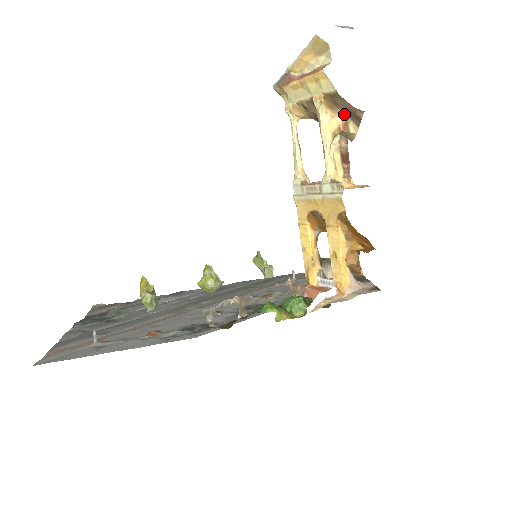
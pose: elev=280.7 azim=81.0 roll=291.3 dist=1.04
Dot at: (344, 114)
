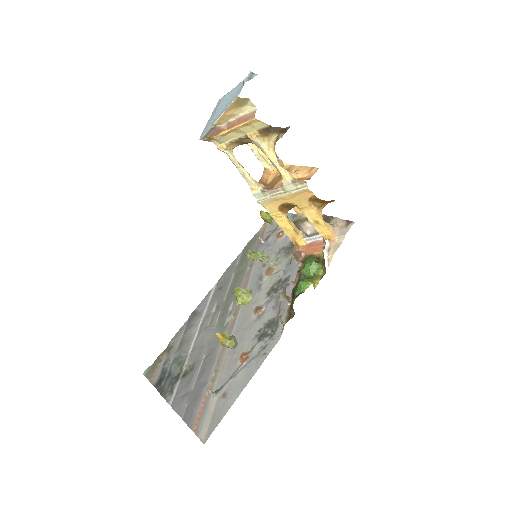
Dot at: (276, 134)
